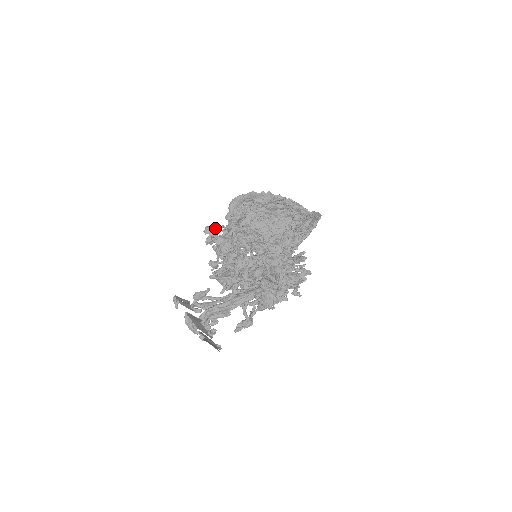
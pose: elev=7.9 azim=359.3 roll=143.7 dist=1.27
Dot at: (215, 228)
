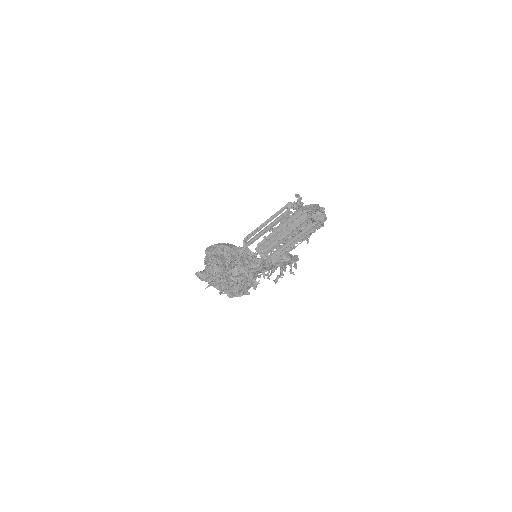
Dot at: (211, 252)
